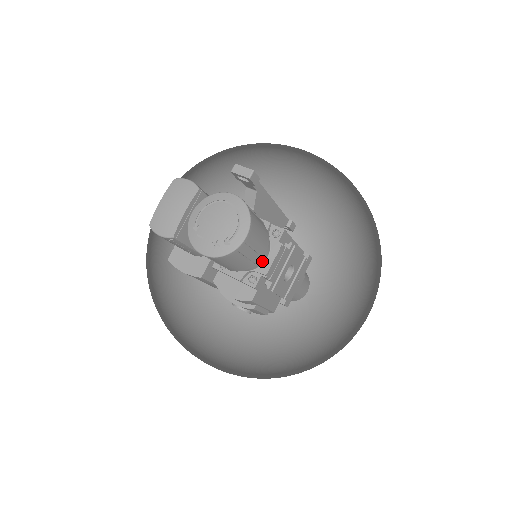
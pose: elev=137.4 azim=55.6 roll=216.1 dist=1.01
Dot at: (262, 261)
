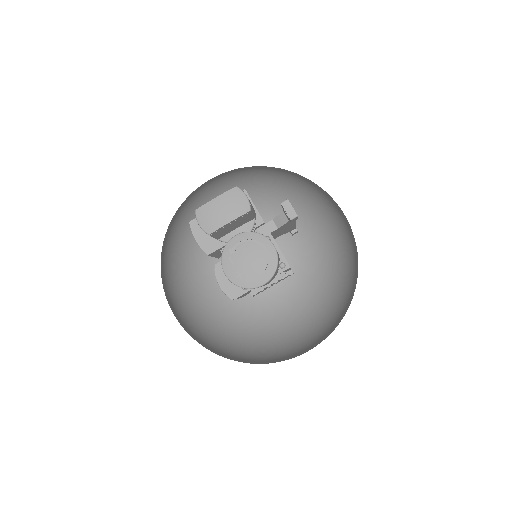
Dot at: occluded
